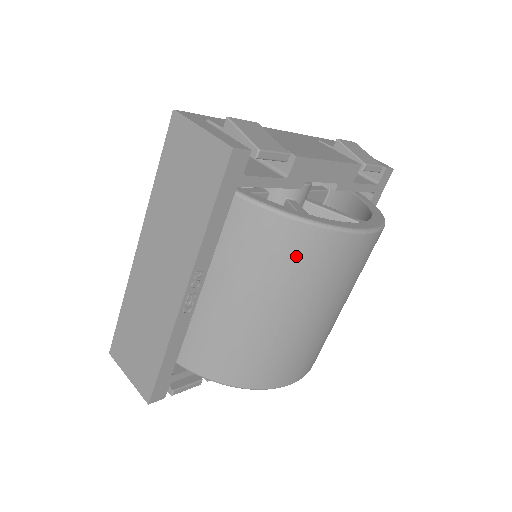
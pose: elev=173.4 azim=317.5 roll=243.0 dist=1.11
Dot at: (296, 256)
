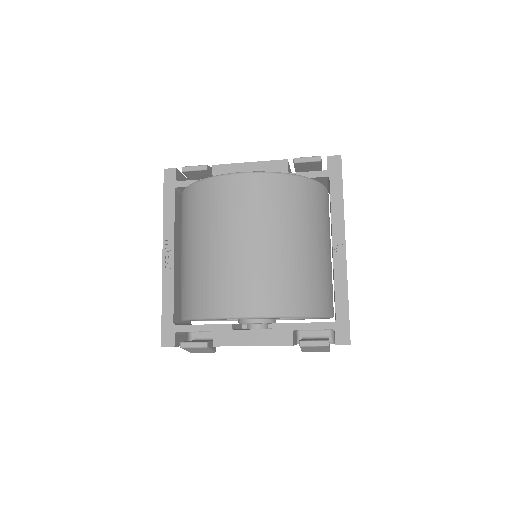
Dot at: (197, 204)
